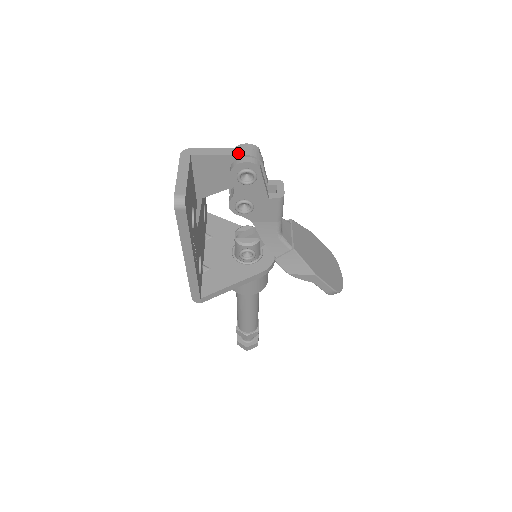
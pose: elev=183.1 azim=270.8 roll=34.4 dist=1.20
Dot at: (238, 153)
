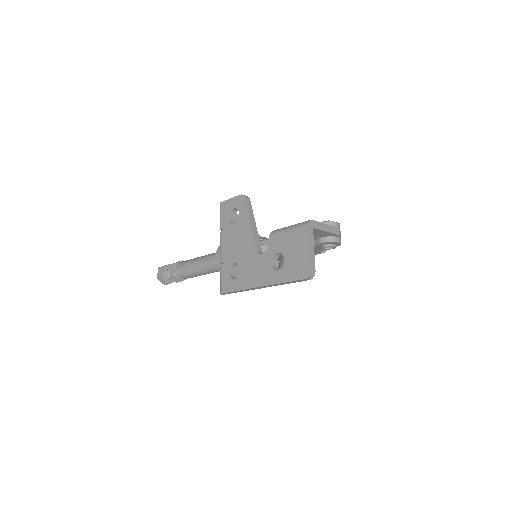
Dot at: (335, 232)
